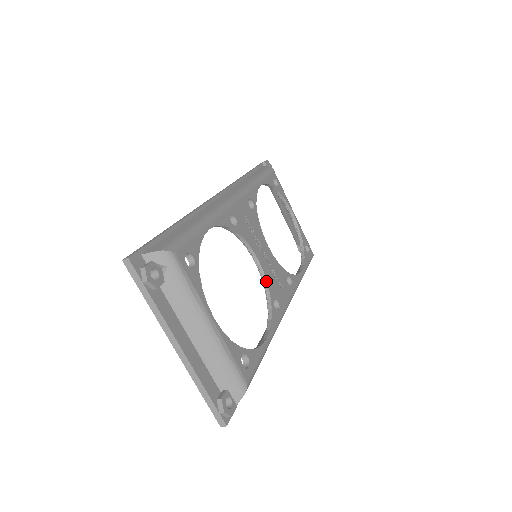
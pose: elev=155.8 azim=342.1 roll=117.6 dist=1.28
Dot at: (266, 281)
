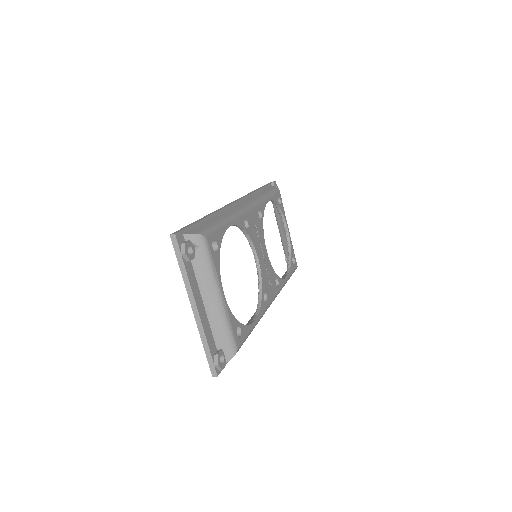
Dot at: (261, 277)
